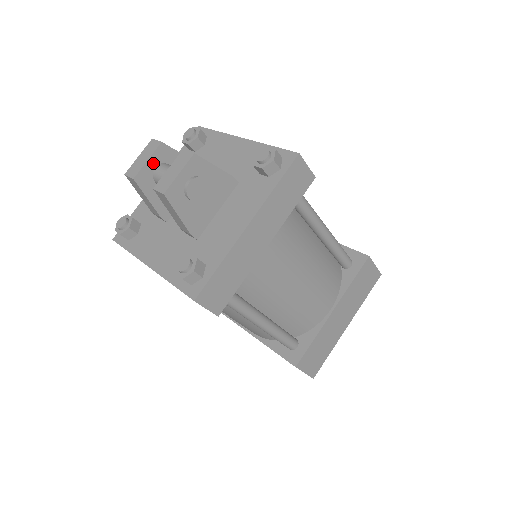
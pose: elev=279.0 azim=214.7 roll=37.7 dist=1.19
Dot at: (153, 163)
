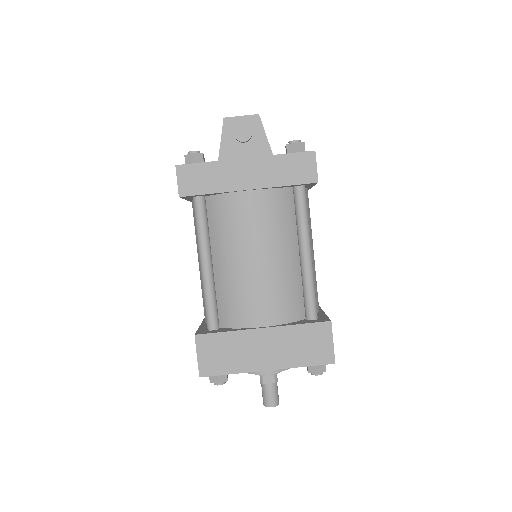
Dot at: occluded
